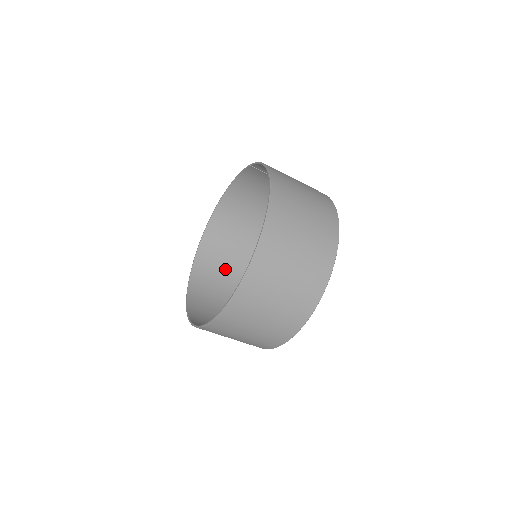
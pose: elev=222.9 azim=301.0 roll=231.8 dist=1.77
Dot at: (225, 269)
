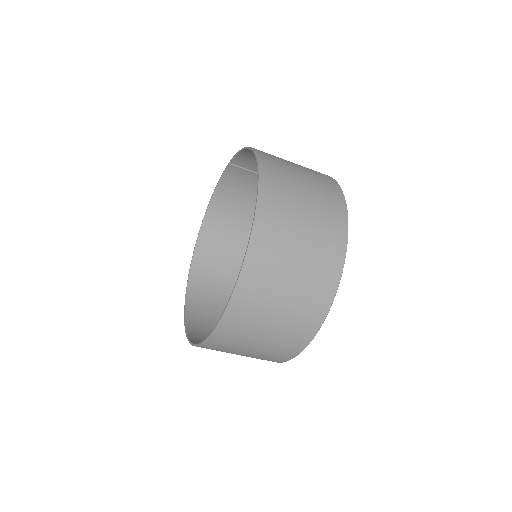
Dot at: (224, 296)
